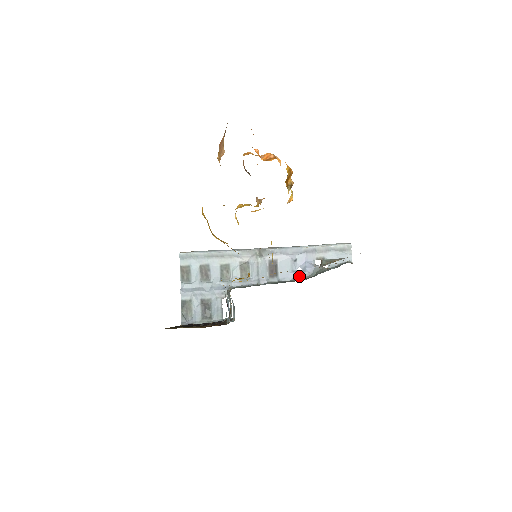
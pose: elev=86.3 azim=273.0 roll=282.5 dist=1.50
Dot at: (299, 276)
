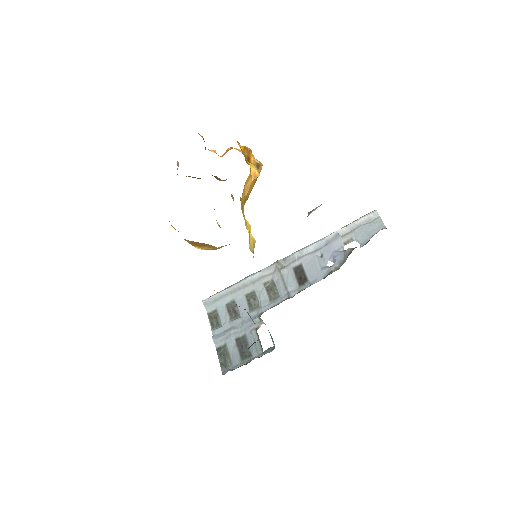
Dot at: (330, 270)
